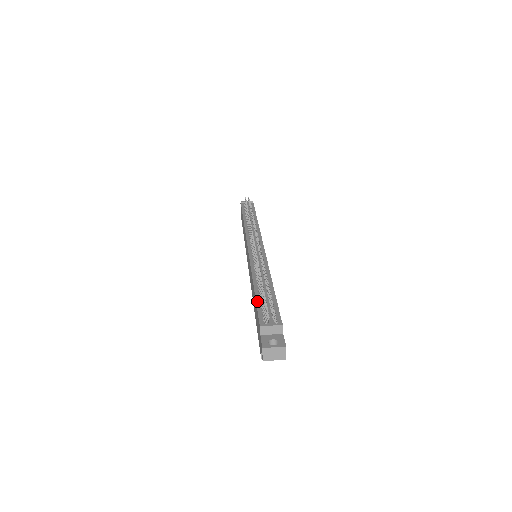
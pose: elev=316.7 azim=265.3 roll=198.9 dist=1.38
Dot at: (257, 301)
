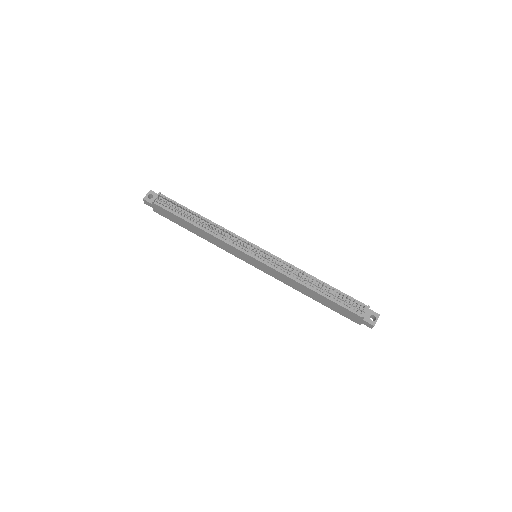
Dot at: (334, 301)
